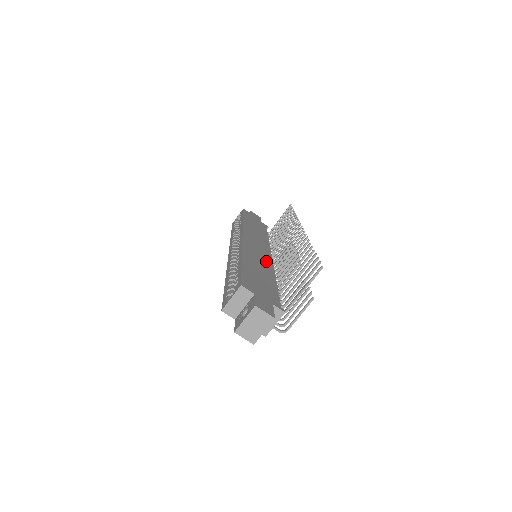
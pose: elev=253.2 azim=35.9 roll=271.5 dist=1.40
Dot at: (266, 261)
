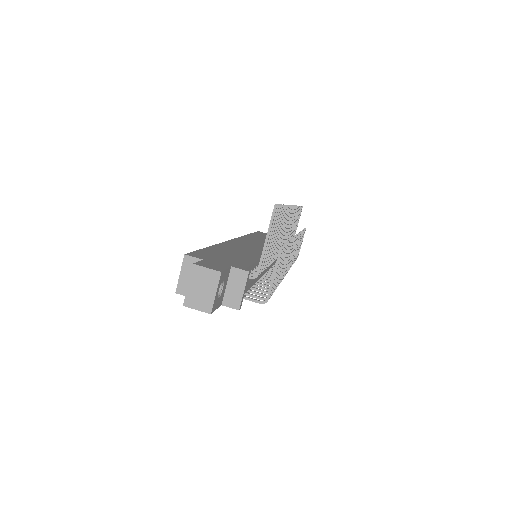
Dot at: (257, 250)
